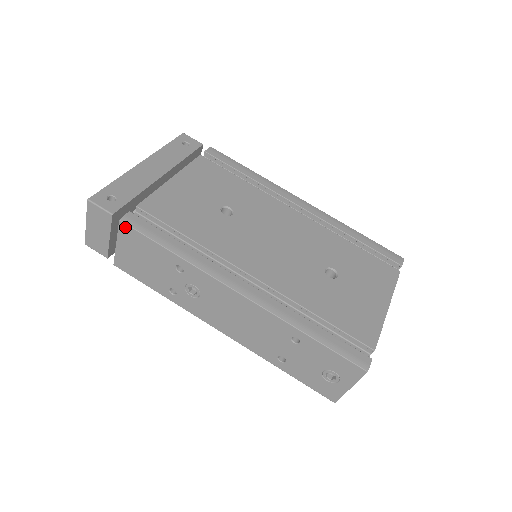
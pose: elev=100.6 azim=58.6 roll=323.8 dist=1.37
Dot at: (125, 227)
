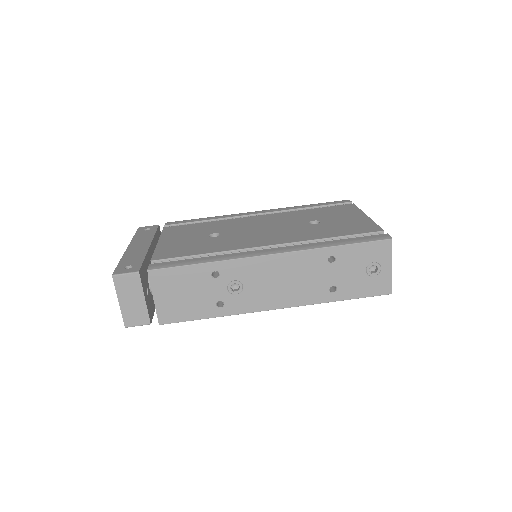
Dot at: (155, 273)
